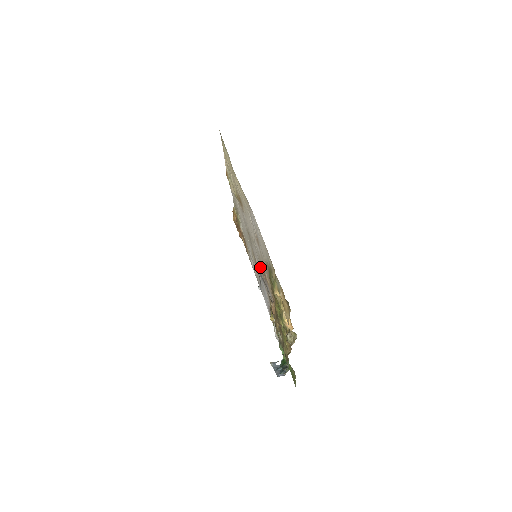
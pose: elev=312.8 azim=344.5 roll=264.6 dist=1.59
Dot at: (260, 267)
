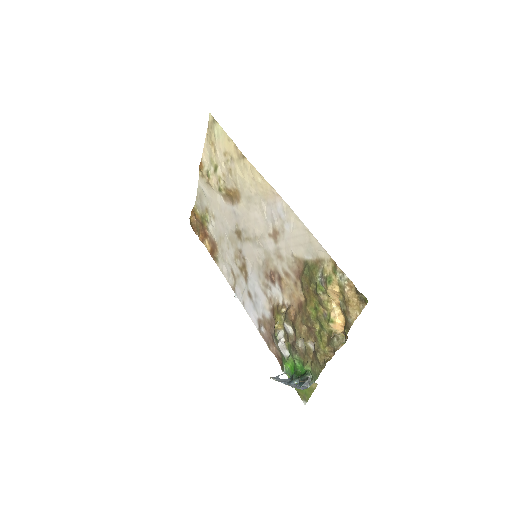
Dot at: (262, 268)
